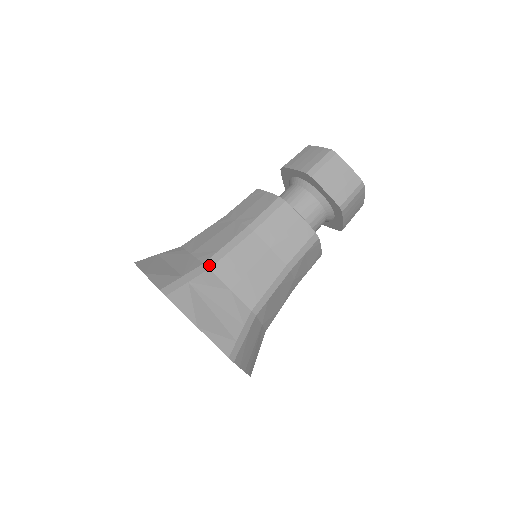
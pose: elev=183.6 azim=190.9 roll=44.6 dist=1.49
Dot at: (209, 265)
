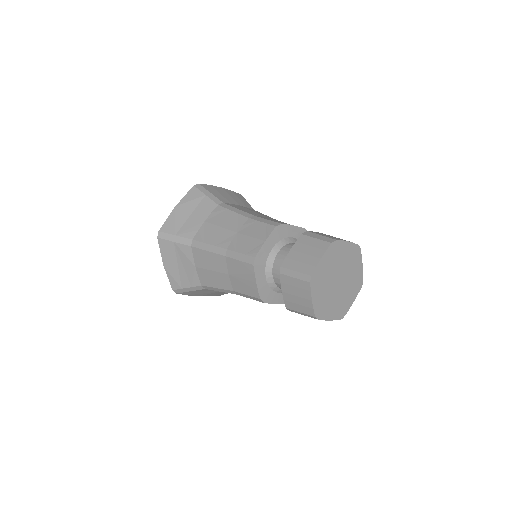
Dot at: (193, 244)
